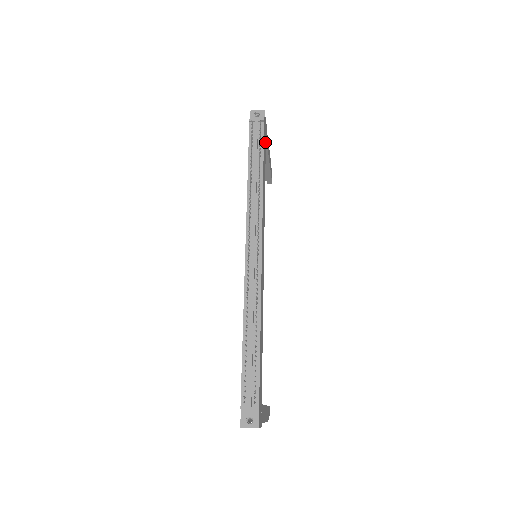
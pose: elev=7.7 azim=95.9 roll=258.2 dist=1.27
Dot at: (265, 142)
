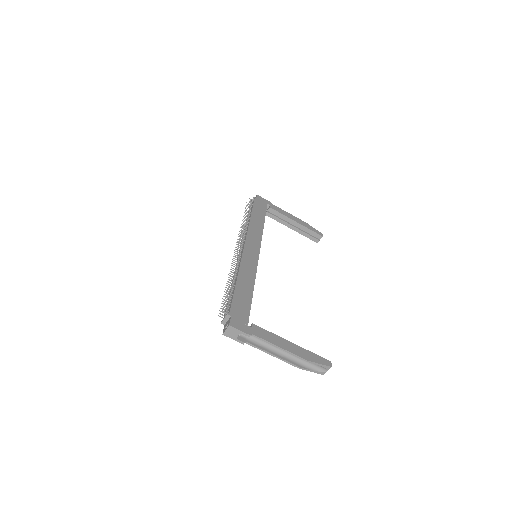
Dot at: (264, 208)
